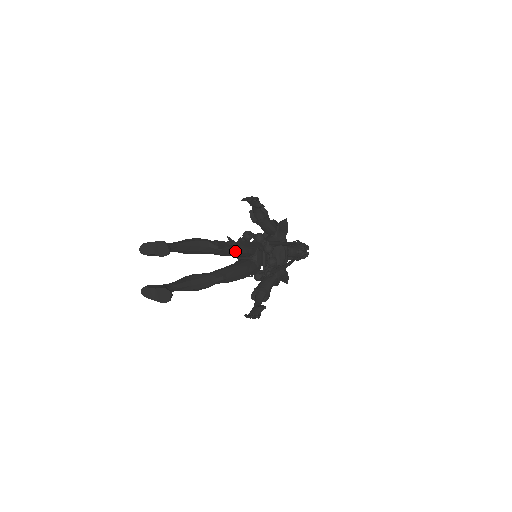
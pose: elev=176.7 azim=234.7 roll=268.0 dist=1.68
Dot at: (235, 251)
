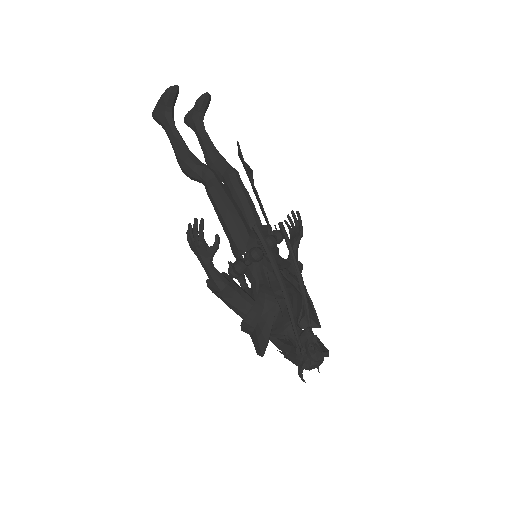
Dot at: (244, 192)
